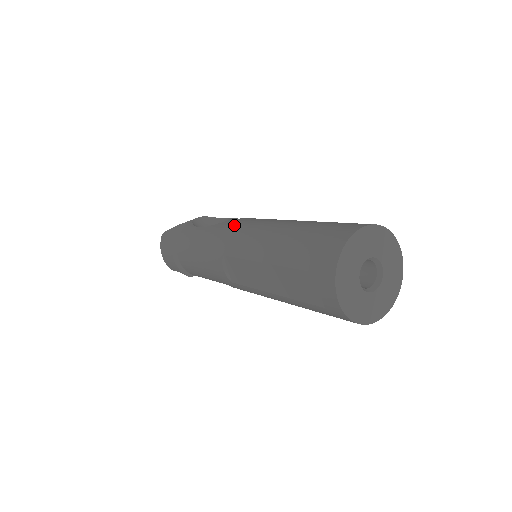
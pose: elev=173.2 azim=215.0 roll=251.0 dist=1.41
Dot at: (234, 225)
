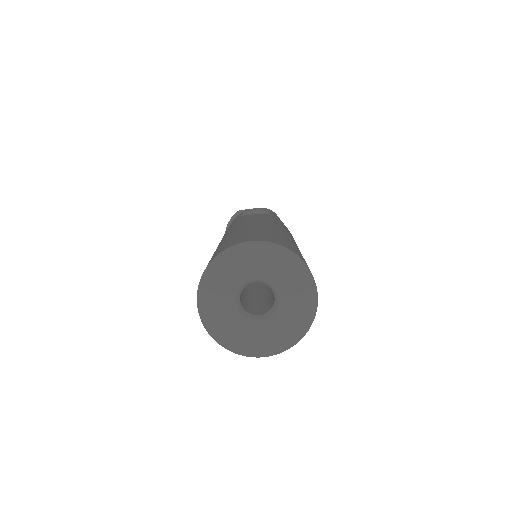
Dot at: (242, 218)
